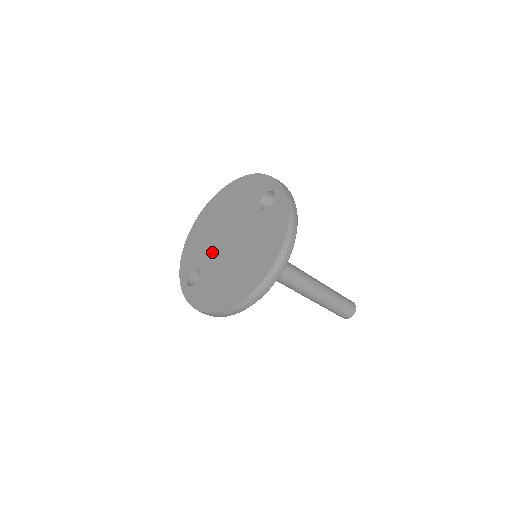
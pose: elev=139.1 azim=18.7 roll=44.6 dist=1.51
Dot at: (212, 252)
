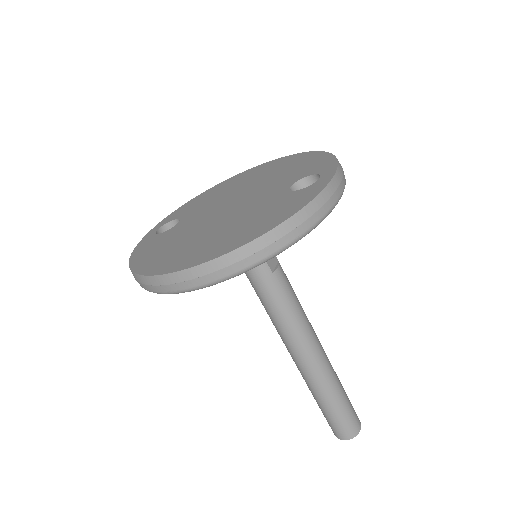
Dot at: (206, 210)
